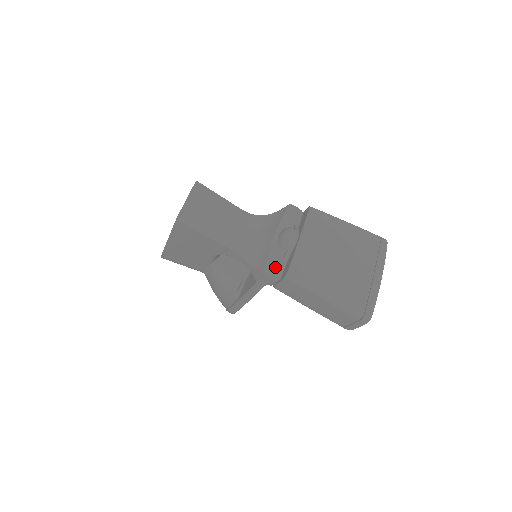
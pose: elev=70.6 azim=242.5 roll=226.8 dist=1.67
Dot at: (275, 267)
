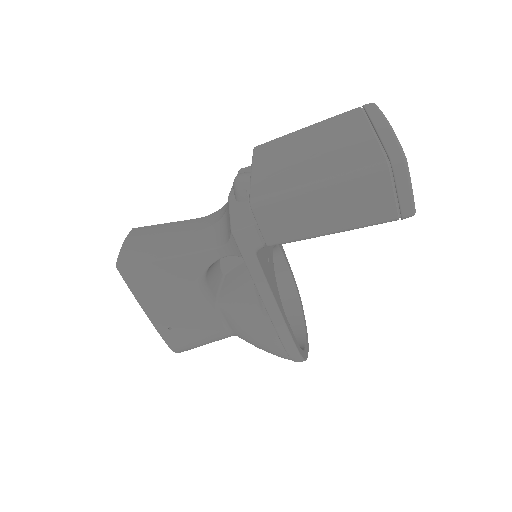
Dot at: (243, 217)
